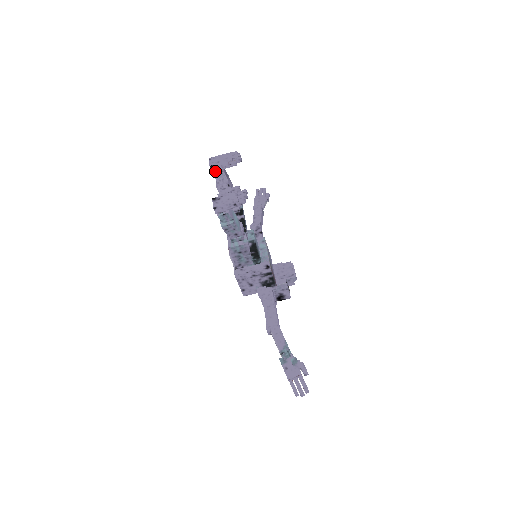
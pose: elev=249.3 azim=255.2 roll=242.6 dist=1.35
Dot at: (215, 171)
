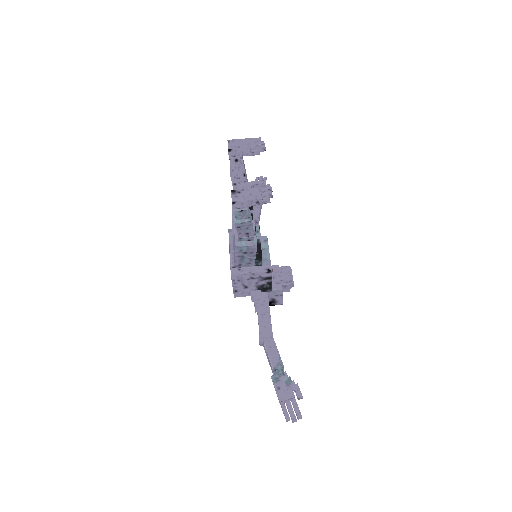
Dot at: (232, 156)
